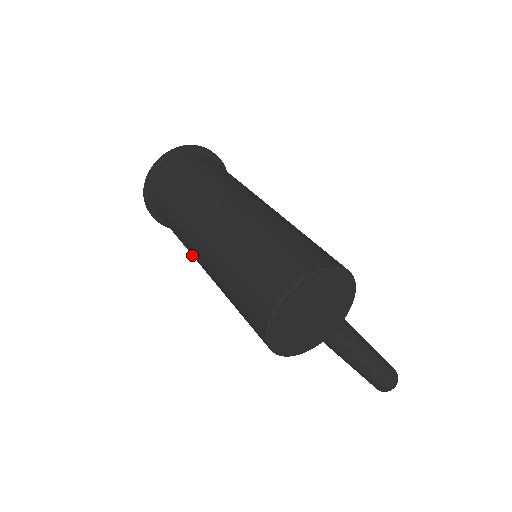
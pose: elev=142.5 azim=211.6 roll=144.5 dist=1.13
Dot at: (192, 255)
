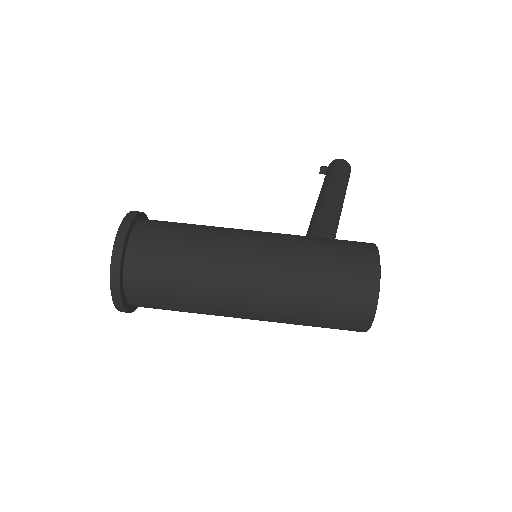
Dot at: occluded
